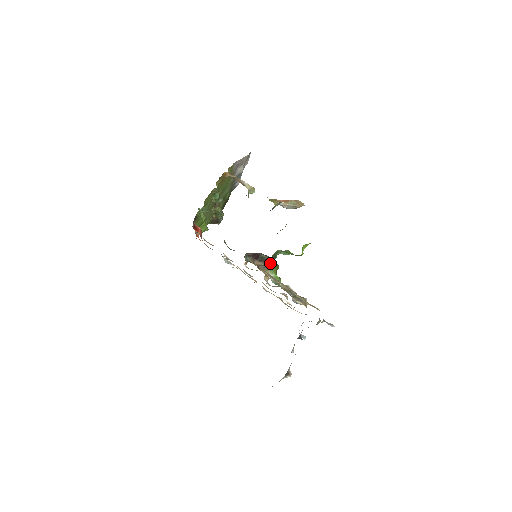
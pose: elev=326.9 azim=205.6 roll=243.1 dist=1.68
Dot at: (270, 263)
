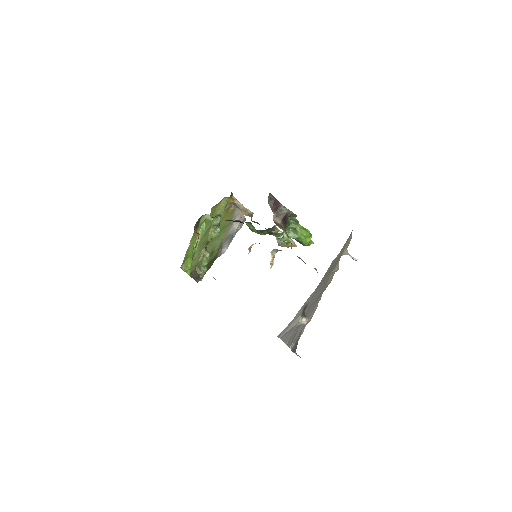
Dot at: (284, 226)
